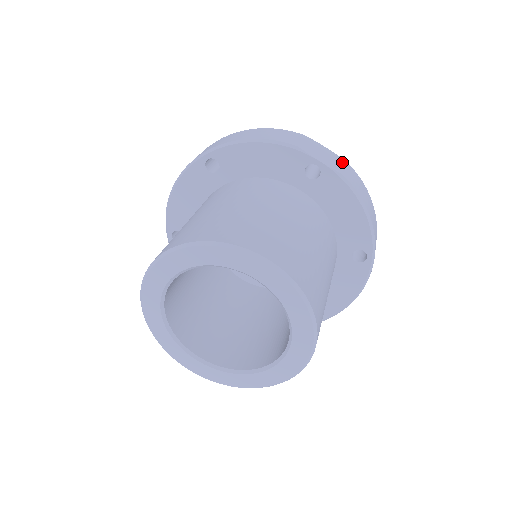
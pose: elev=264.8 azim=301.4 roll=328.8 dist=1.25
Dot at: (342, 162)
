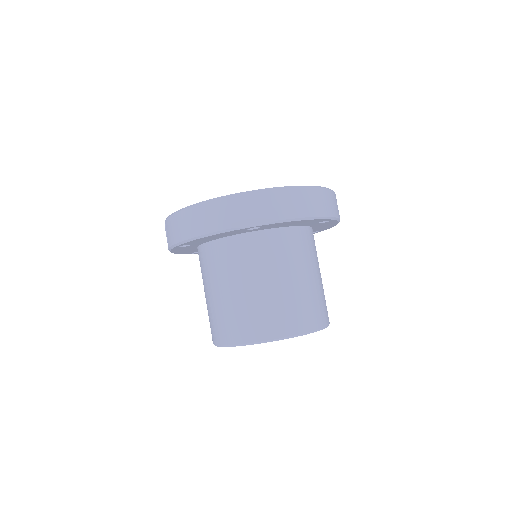
Dot at: (268, 198)
